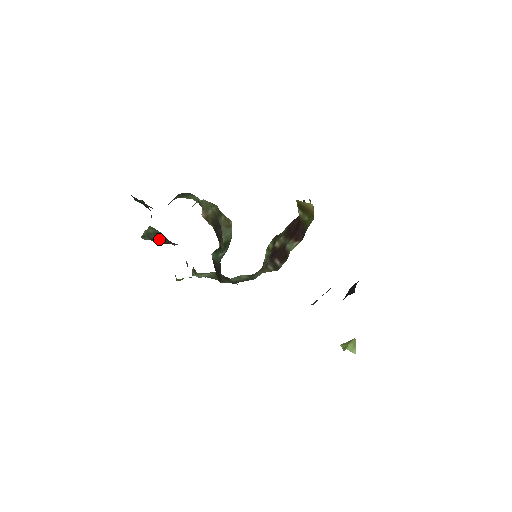
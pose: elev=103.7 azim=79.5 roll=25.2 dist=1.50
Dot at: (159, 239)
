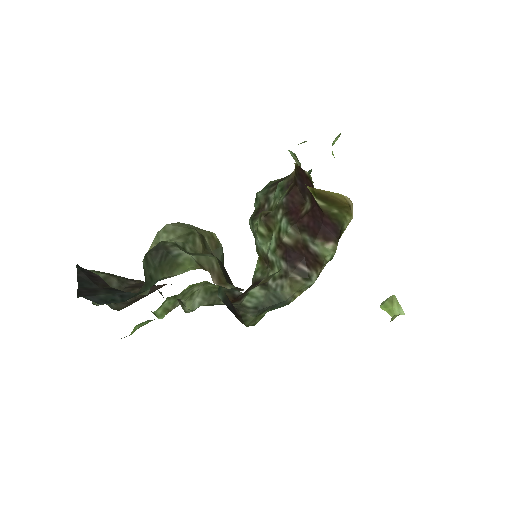
Dot at: occluded
